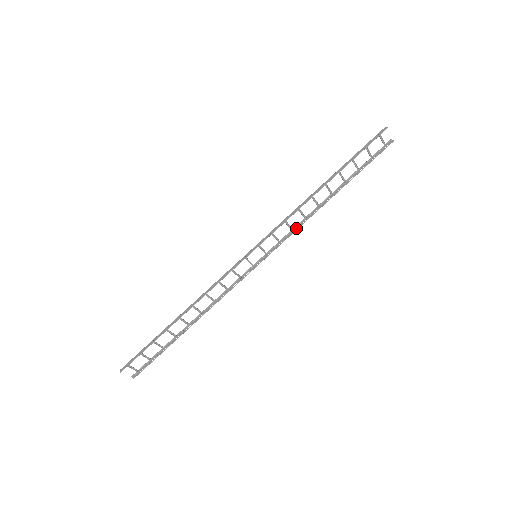
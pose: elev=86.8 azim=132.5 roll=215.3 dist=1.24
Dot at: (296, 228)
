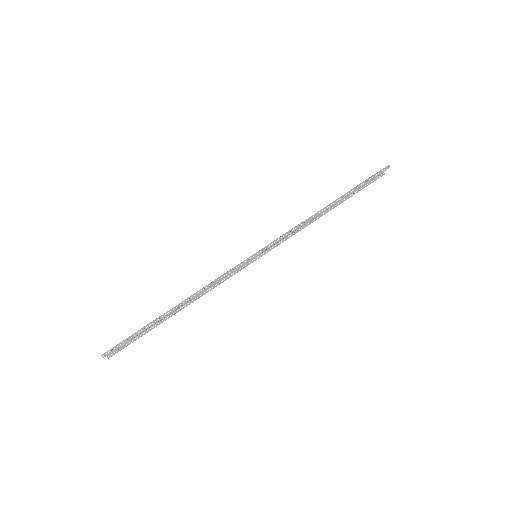
Dot at: (292, 233)
